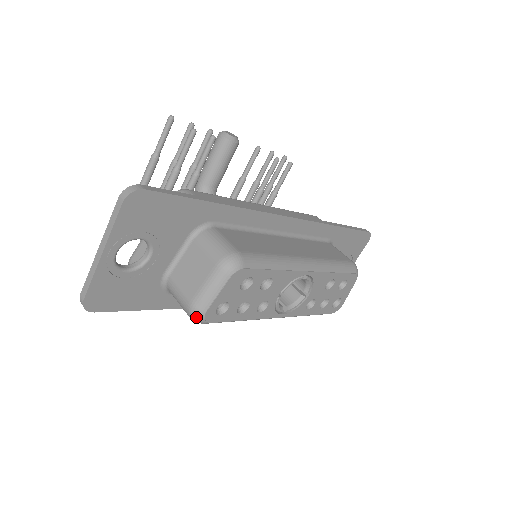
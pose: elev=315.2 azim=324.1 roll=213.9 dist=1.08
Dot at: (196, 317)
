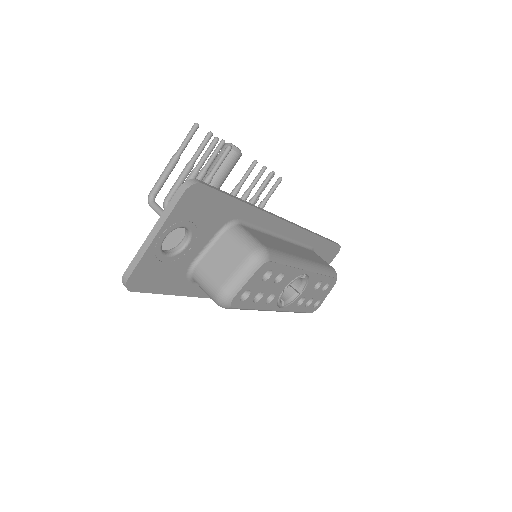
Dot at: (224, 301)
